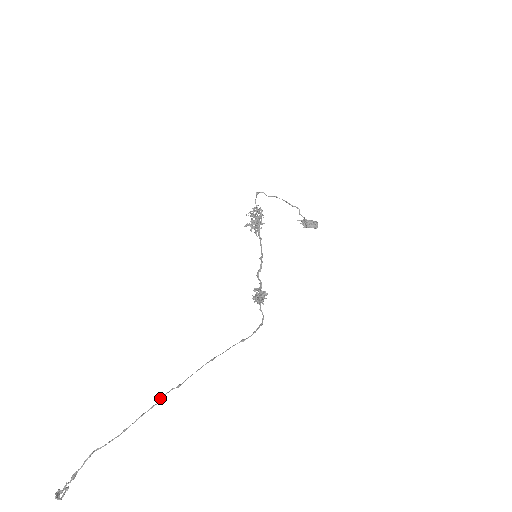
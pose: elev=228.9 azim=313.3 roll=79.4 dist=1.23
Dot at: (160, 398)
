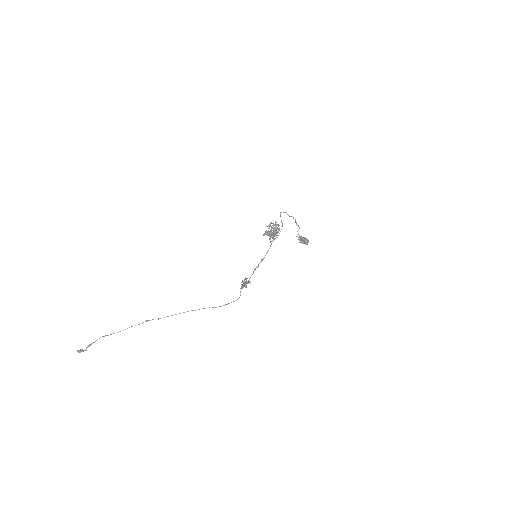
Dot at: (145, 321)
